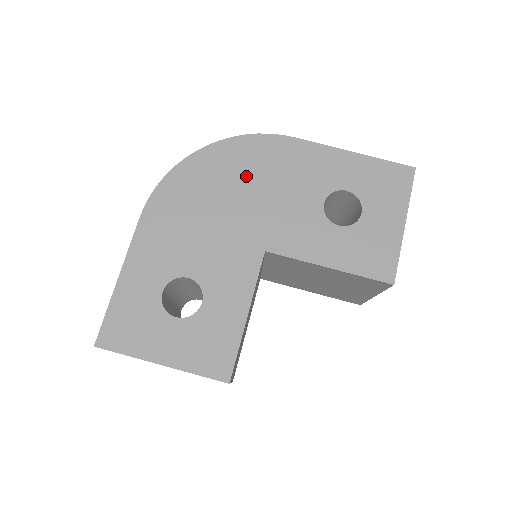
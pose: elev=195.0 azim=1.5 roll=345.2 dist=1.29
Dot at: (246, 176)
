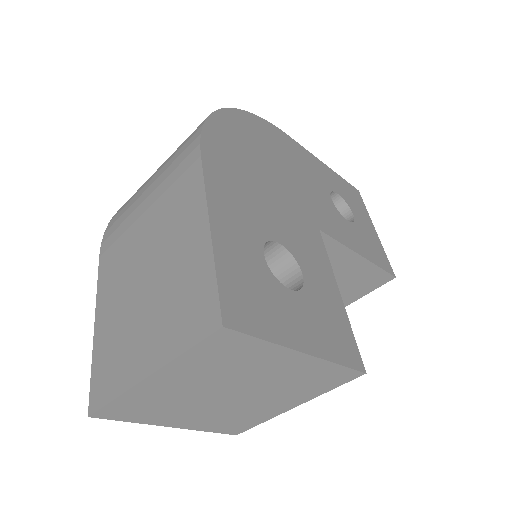
Dot at: (273, 152)
